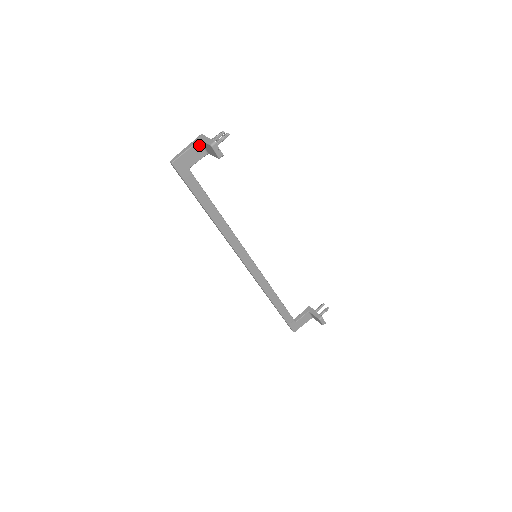
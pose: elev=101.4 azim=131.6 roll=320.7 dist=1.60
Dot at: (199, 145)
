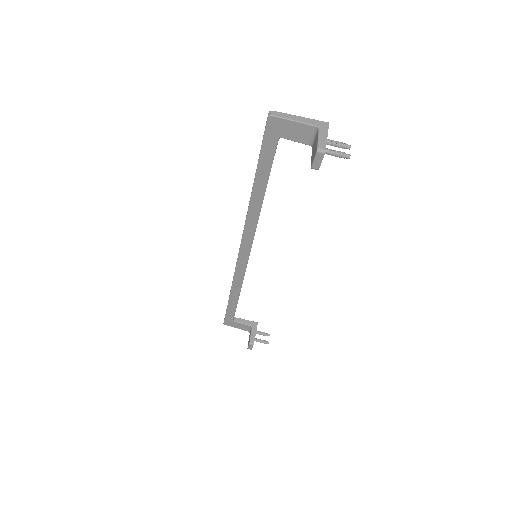
Dot at: (313, 130)
